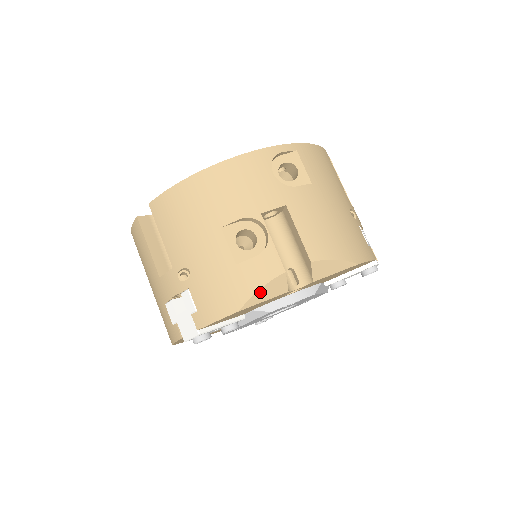
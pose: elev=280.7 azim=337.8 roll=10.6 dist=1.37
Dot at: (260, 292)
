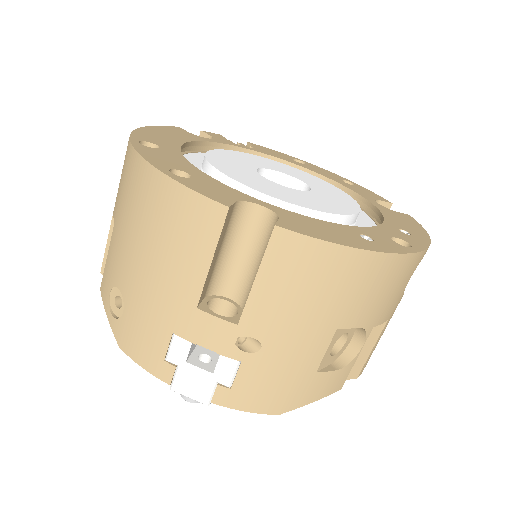
Dot at: (310, 402)
